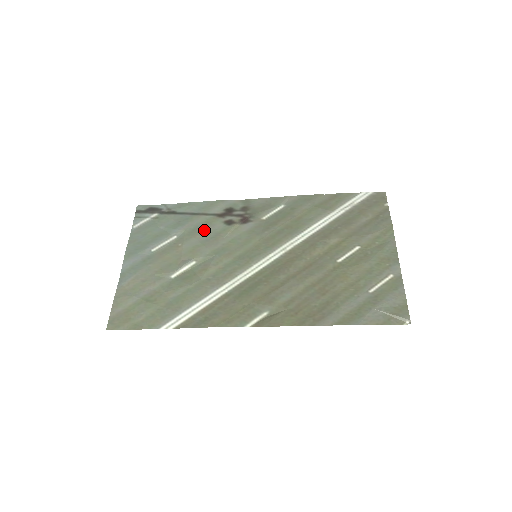
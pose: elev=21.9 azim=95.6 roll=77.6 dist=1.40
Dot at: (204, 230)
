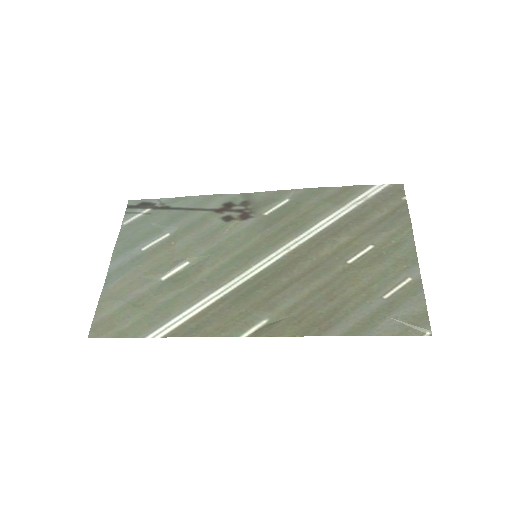
Dot at: (200, 227)
